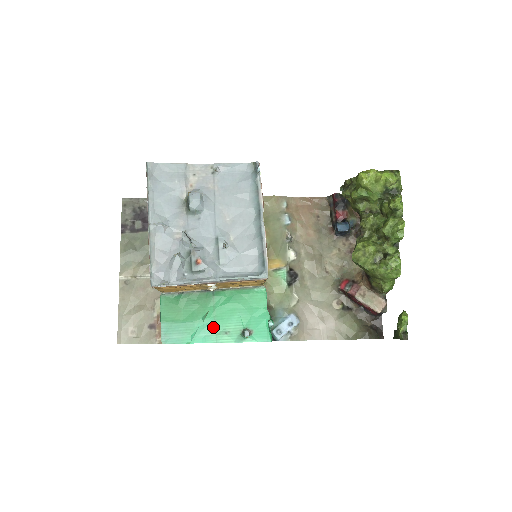
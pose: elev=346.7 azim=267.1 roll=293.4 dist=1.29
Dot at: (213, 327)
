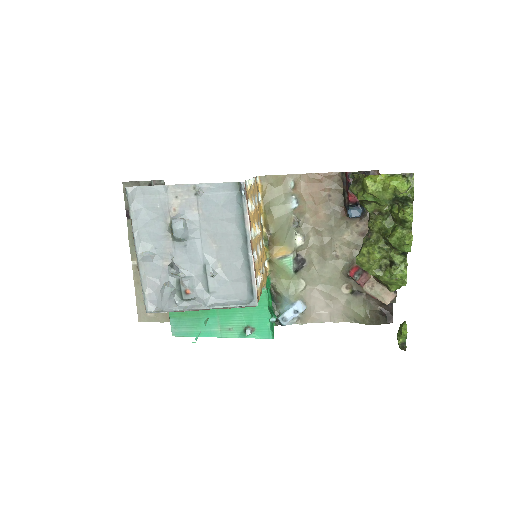
Dot at: (217, 324)
